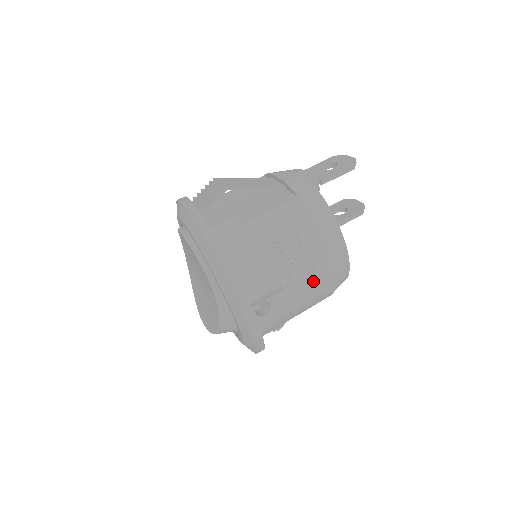
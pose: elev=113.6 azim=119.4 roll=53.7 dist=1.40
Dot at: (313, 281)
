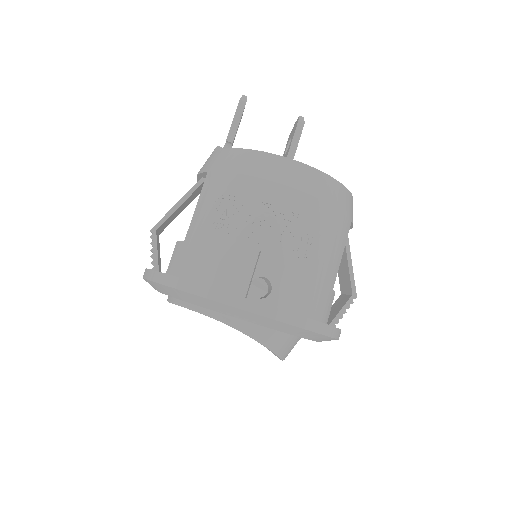
Dot at: (289, 218)
